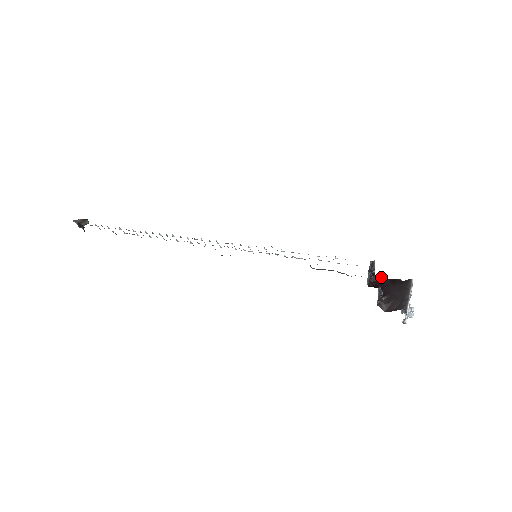
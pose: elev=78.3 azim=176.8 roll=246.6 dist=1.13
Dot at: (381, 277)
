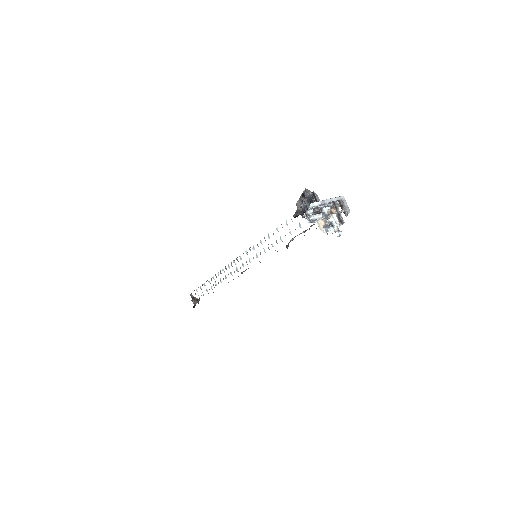
Dot at: occluded
